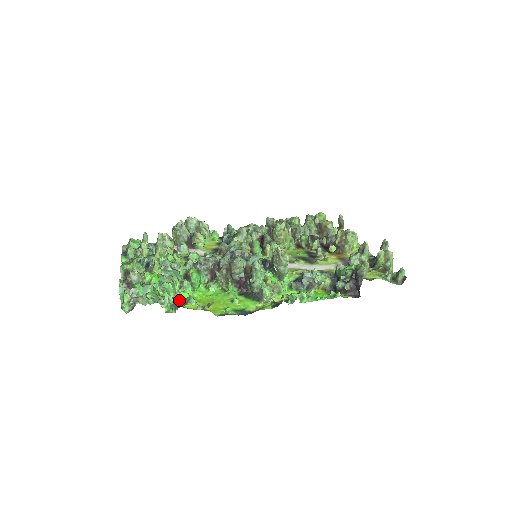
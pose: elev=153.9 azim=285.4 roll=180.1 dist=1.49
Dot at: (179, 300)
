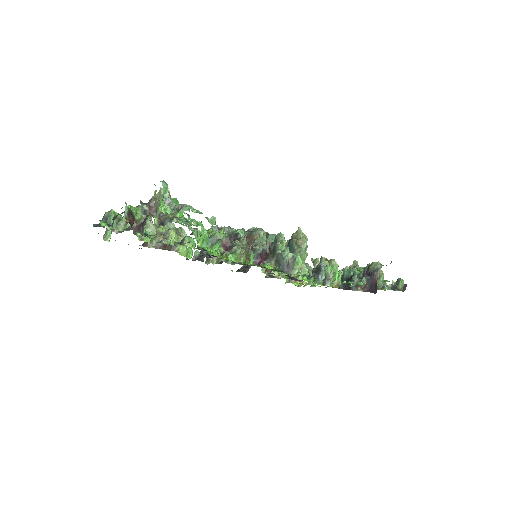
Dot at: (220, 232)
